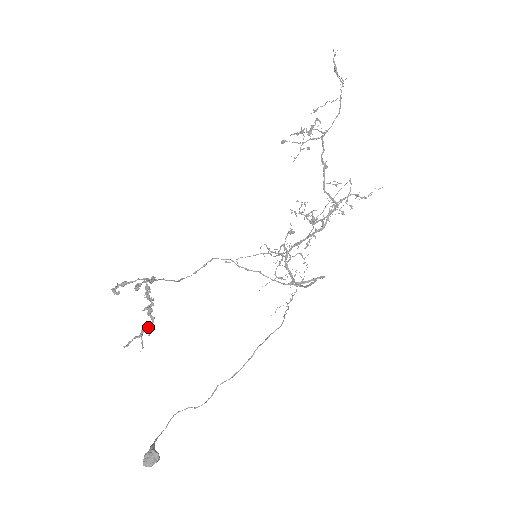
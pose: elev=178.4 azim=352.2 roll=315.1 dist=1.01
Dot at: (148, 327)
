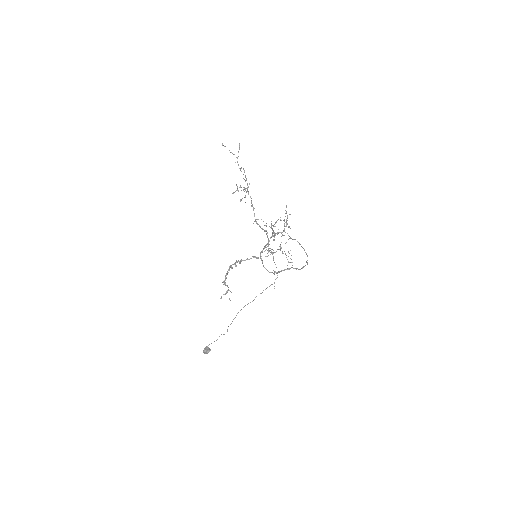
Dot at: (228, 290)
